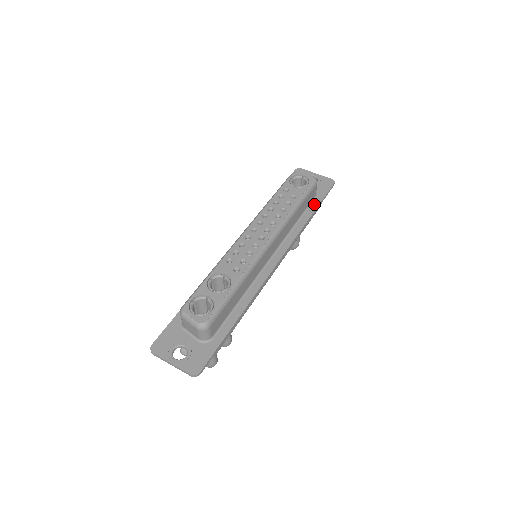
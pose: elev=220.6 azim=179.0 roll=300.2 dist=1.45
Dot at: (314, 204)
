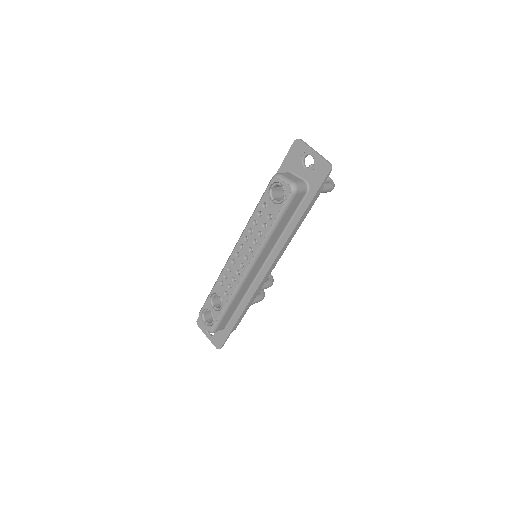
Dot at: (303, 205)
